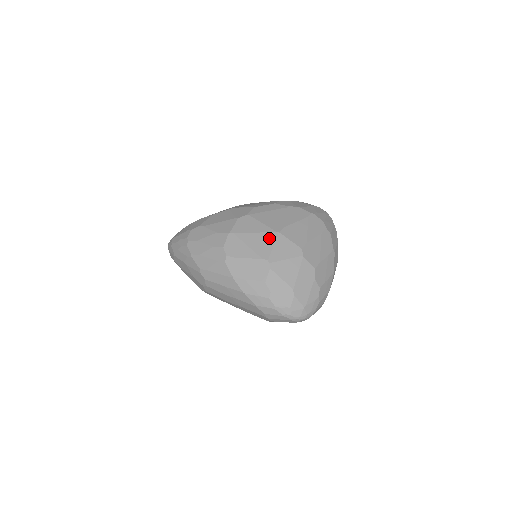
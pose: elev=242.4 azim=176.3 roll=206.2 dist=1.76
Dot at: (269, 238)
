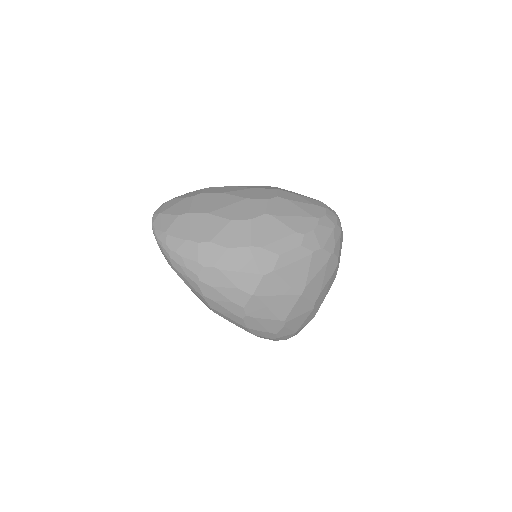
Dot at: (290, 301)
